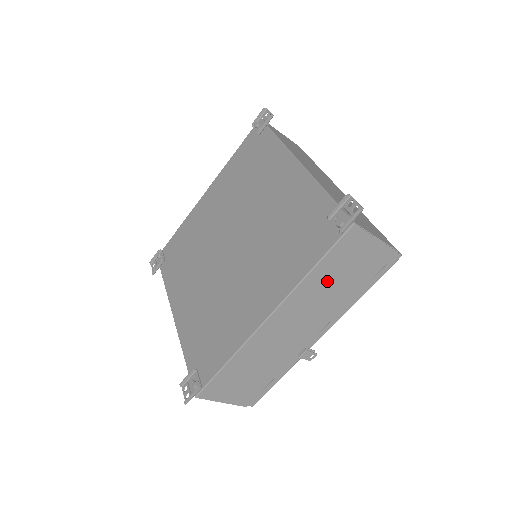
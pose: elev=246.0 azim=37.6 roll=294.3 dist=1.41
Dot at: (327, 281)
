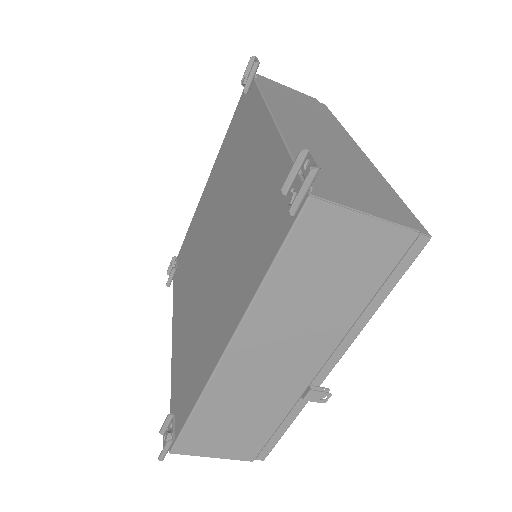
Dot at: (301, 291)
